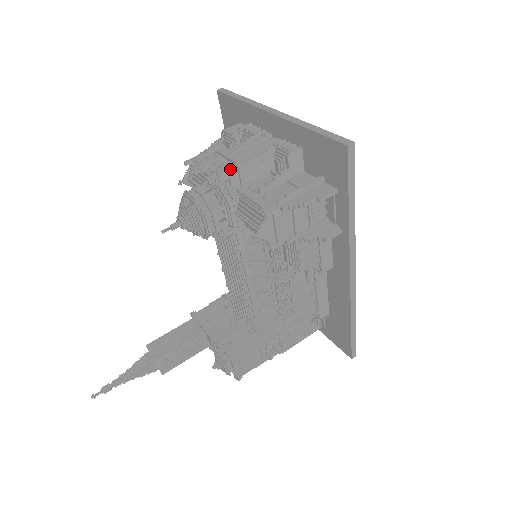
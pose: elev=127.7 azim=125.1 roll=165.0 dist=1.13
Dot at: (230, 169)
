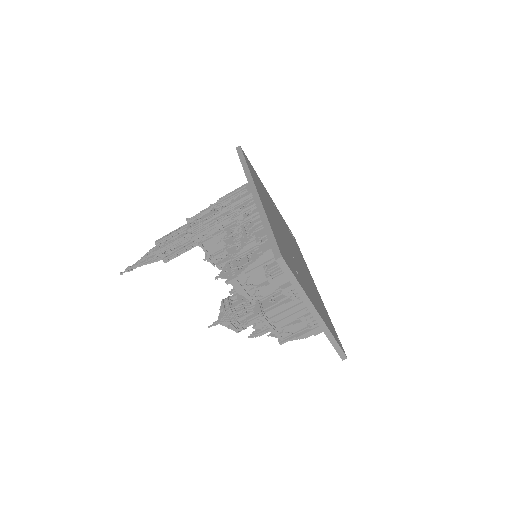
Dot at: occluded
